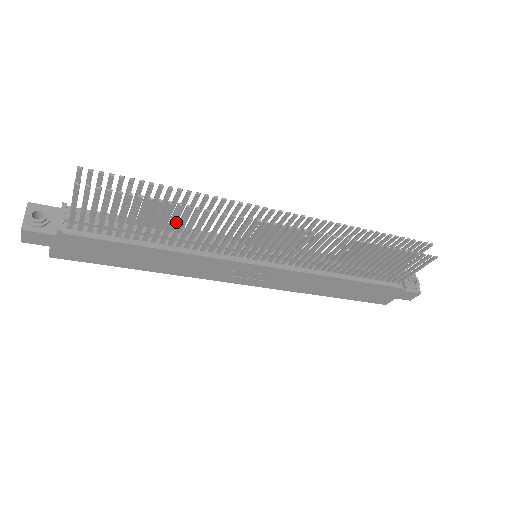
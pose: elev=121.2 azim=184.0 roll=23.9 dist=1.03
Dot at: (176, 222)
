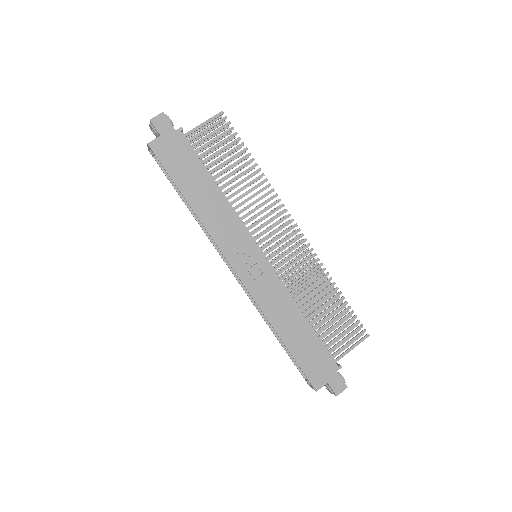
Dot at: (231, 190)
